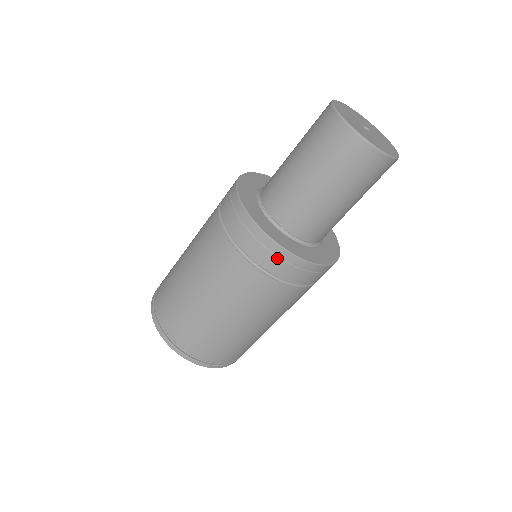
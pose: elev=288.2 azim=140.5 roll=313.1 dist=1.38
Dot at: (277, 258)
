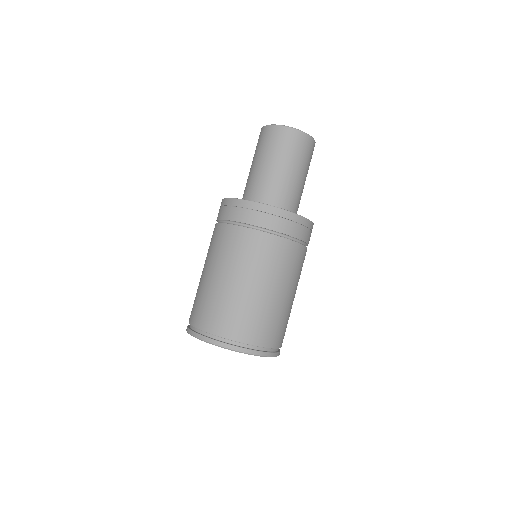
Dot at: (268, 215)
